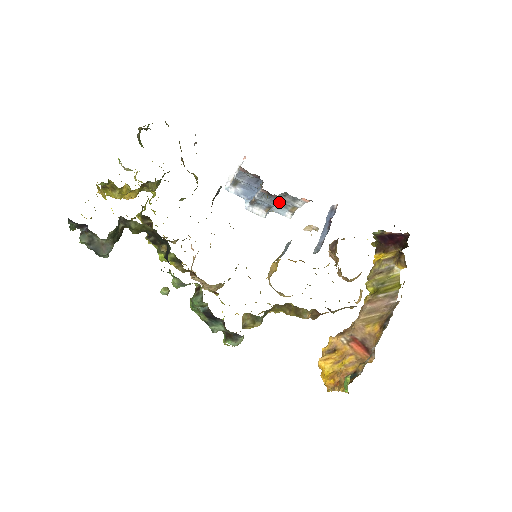
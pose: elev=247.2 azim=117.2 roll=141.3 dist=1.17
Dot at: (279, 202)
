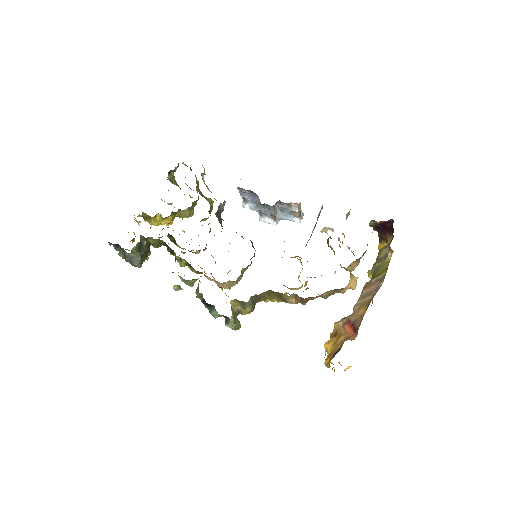
Dot at: (283, 210)
